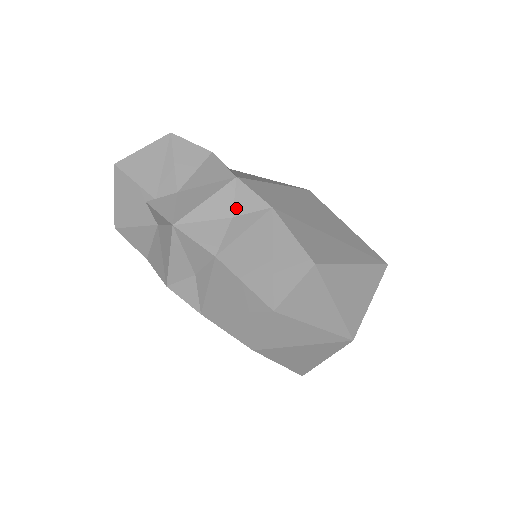
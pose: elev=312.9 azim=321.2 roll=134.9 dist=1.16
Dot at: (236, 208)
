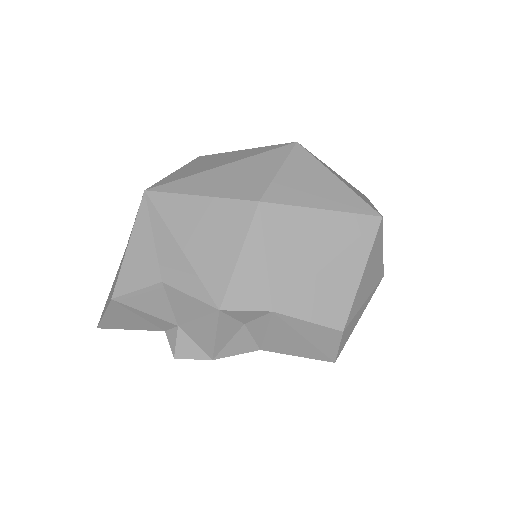
Dot at: (241, 321)
